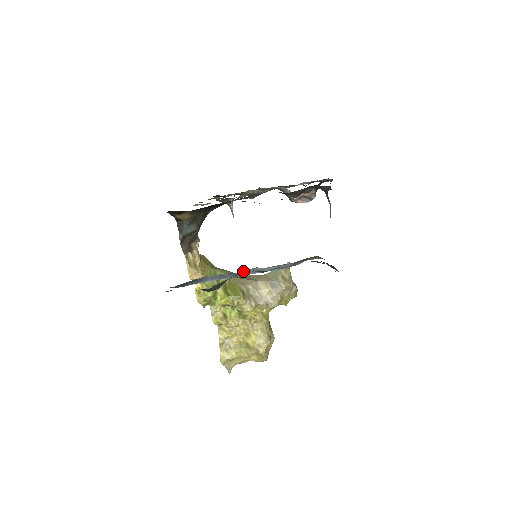
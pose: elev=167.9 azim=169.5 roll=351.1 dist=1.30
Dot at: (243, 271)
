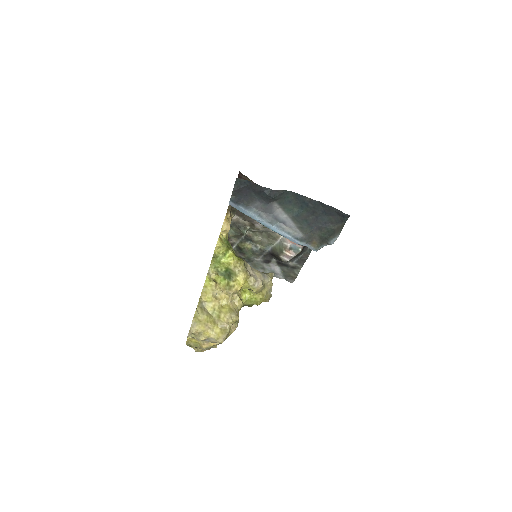
Dot at: (275, 219)
